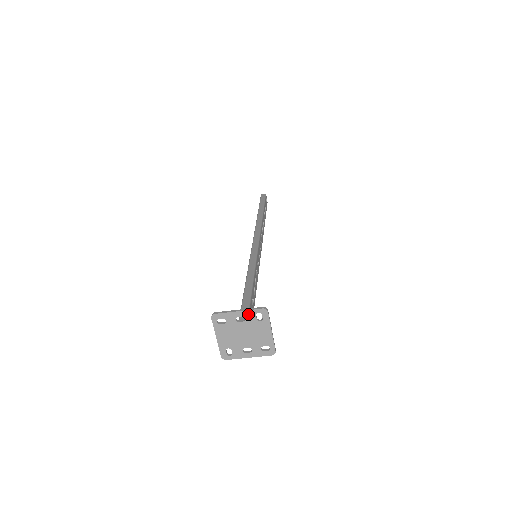
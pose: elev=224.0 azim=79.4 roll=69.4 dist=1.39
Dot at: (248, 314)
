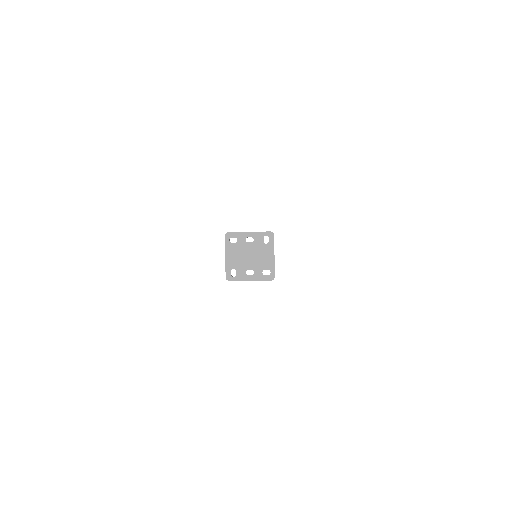
Dot at: (257, 236)
